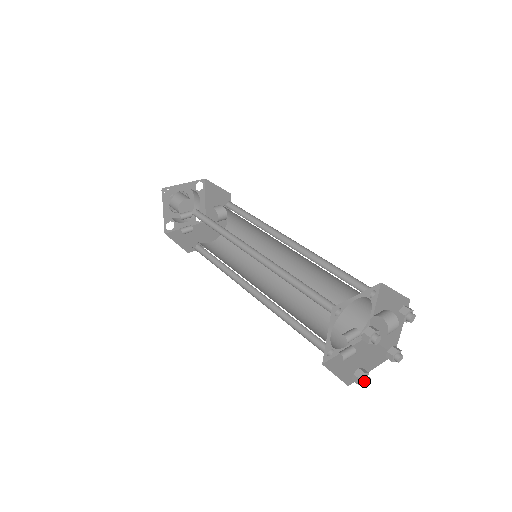
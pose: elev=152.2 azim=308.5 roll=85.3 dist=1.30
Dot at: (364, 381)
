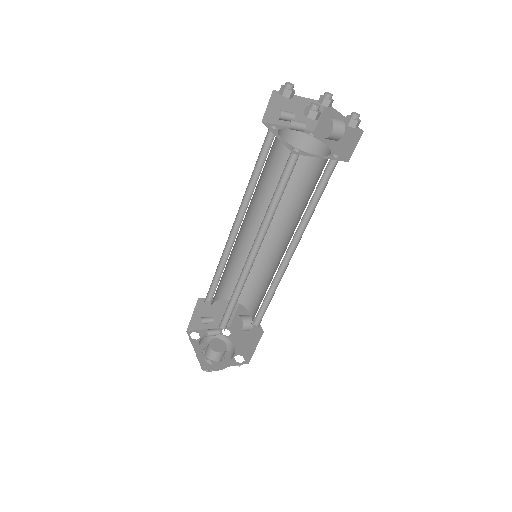
Dot at: occluded
